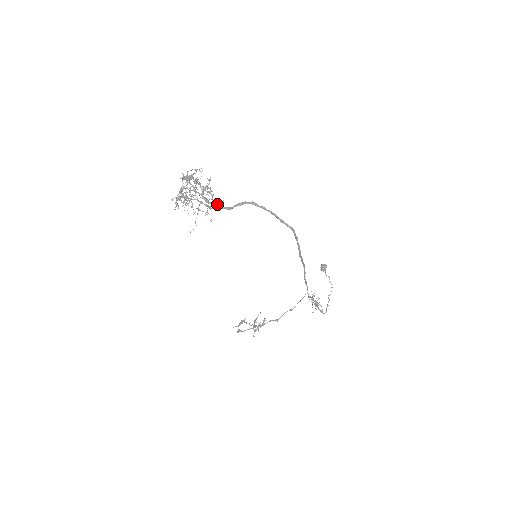
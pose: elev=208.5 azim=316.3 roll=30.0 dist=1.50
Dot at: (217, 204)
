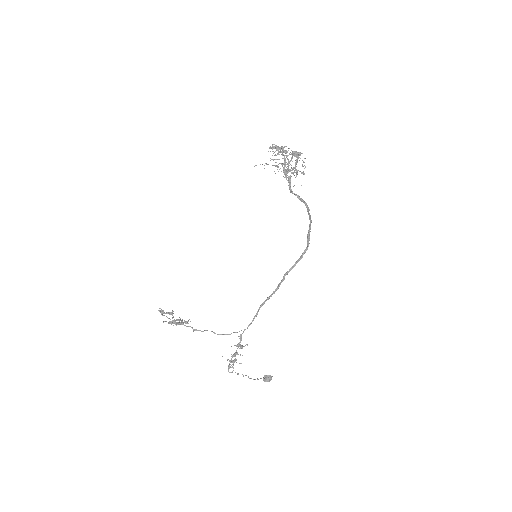
Dot at: (289, 180)
